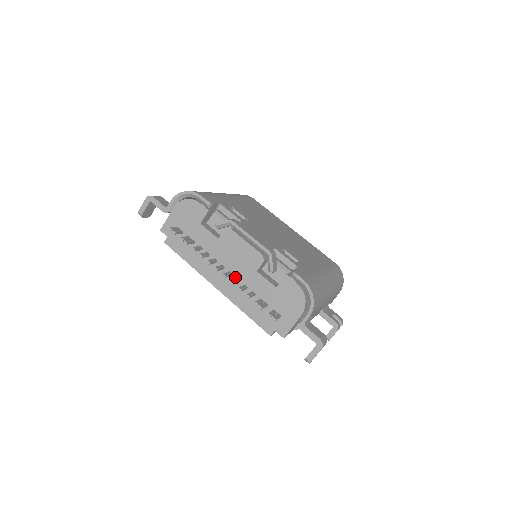
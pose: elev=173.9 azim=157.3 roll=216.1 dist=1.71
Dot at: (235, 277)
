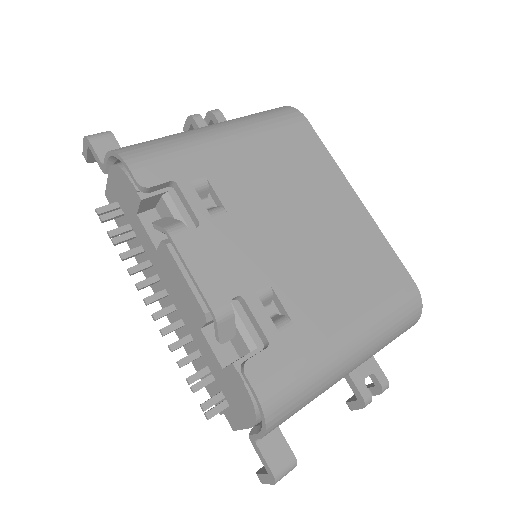
Dot at: (179, 316)
